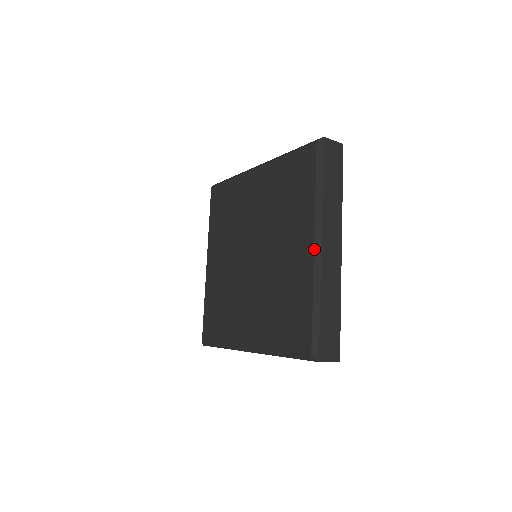
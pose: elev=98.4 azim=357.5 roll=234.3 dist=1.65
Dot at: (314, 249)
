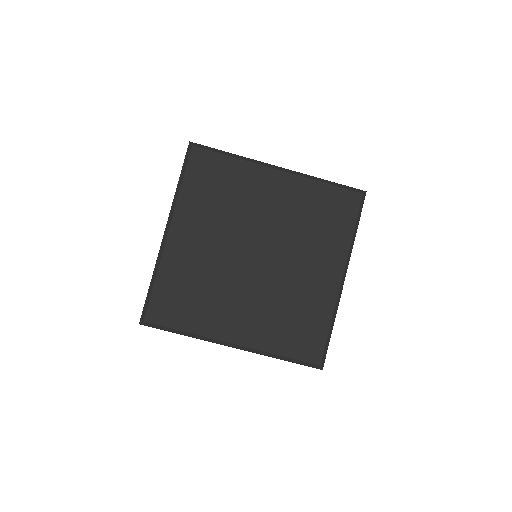
Dot at: (342, 282)
